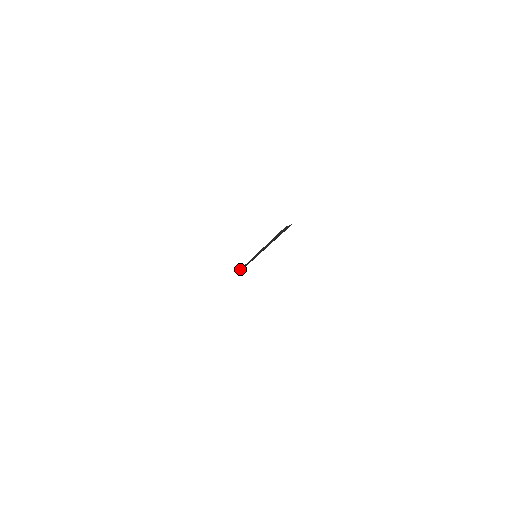
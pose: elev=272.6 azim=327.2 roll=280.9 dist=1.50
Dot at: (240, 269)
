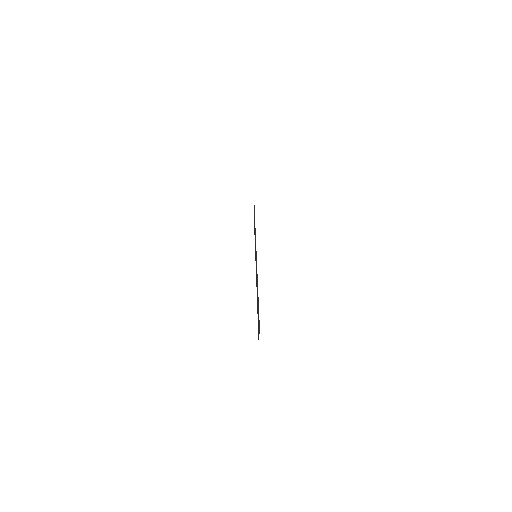
Dot at: occluded
